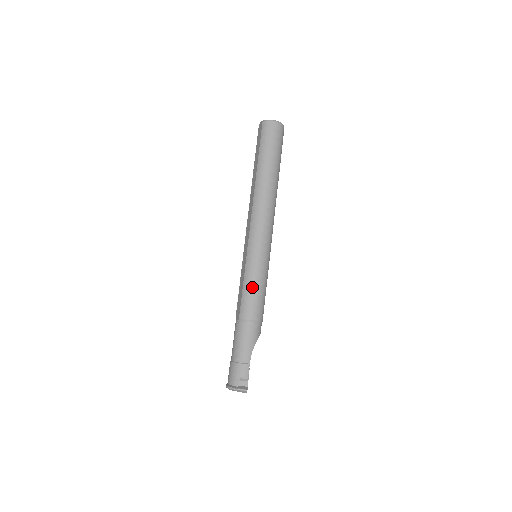
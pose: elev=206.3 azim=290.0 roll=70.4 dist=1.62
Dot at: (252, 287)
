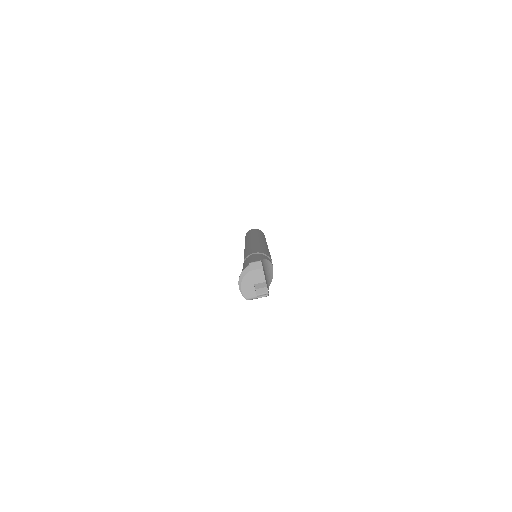
Dot at: (252, 248)
